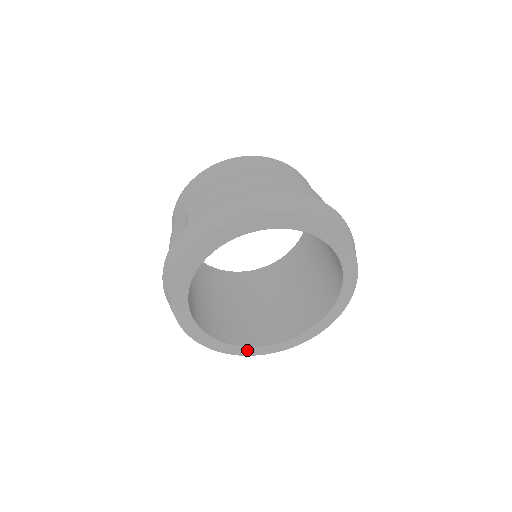
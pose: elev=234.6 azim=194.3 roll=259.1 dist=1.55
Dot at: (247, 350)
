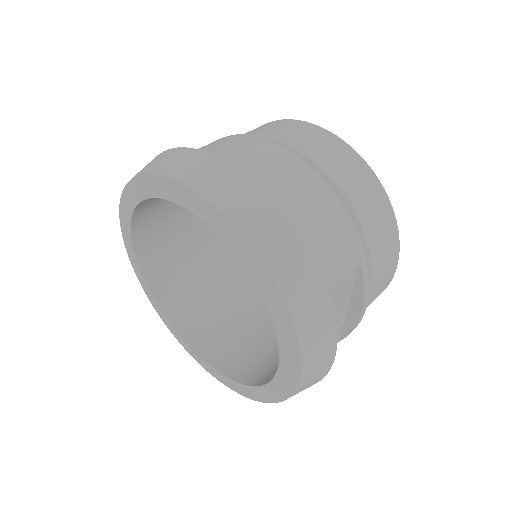
Dot at: (203, 362)
